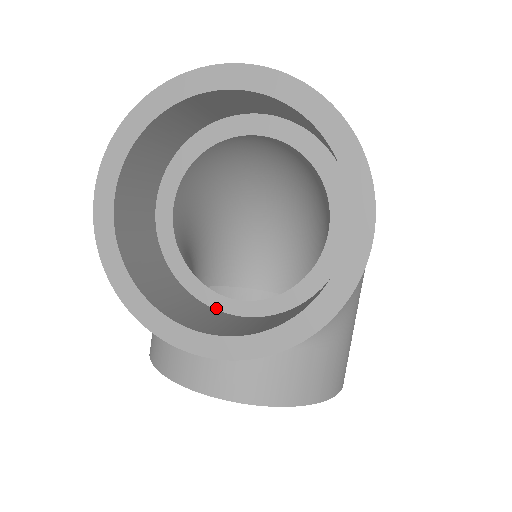
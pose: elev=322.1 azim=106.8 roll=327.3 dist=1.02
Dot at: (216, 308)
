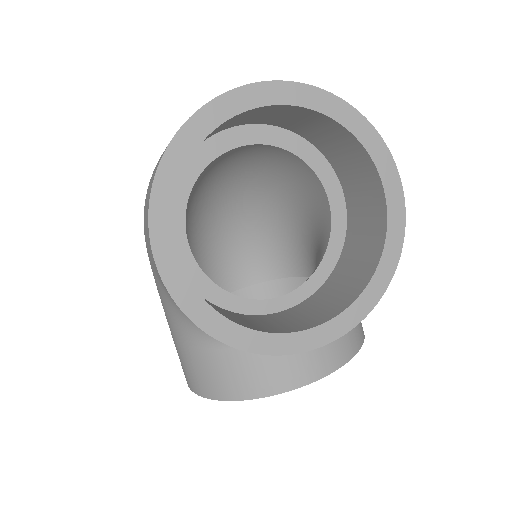
Dot at: (270, 313)
